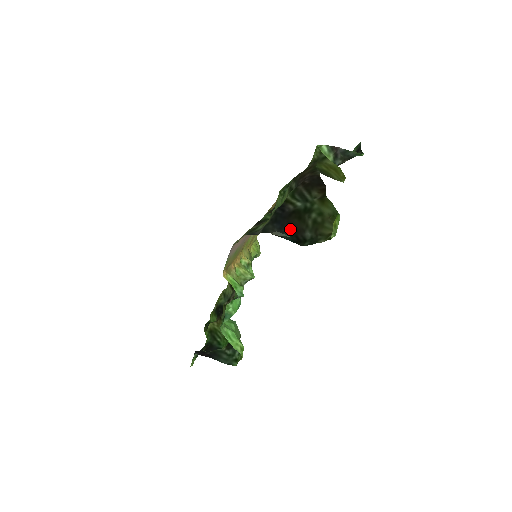
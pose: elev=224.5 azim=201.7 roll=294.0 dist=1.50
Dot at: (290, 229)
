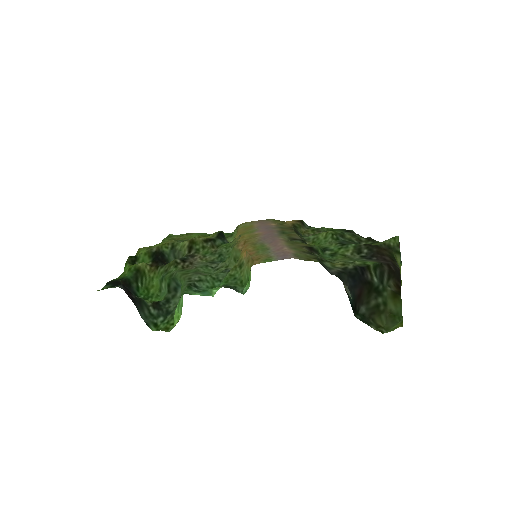
Dot at: (358, 294)
